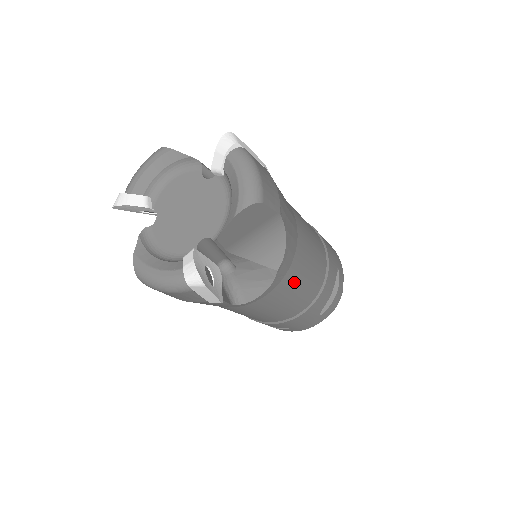
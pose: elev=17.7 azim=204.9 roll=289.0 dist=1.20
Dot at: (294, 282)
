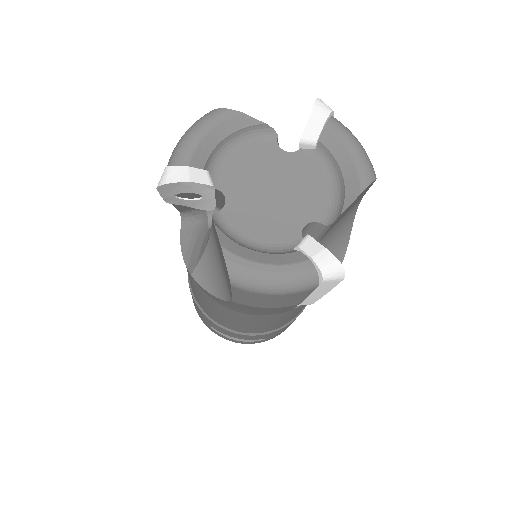
Dot at: occluded
